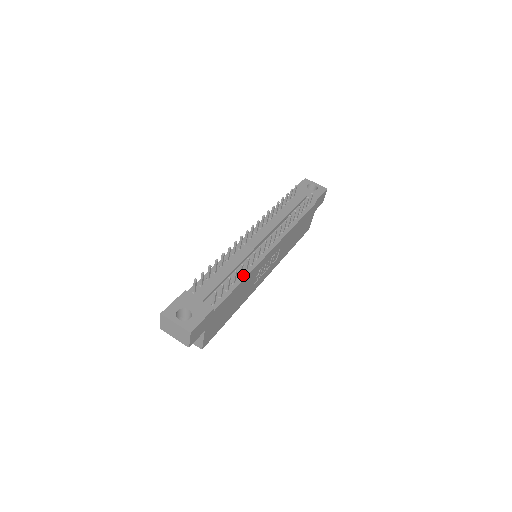
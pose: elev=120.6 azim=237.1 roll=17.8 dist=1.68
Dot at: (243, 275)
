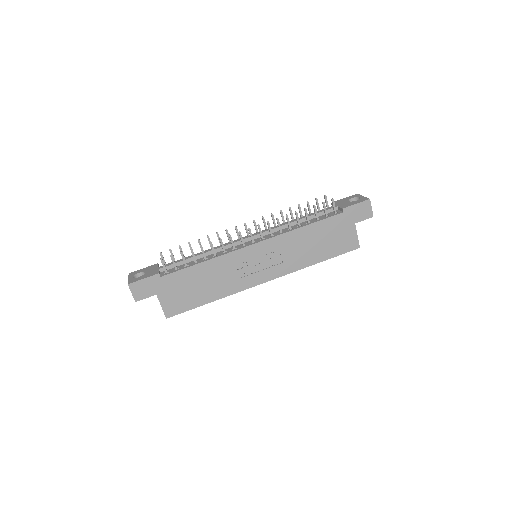
Dot at: (209, 258)
